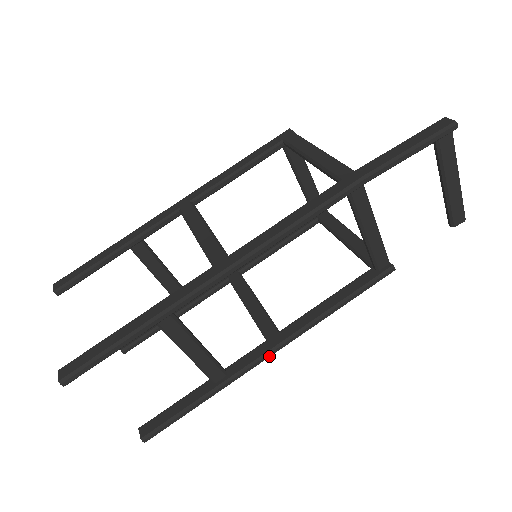
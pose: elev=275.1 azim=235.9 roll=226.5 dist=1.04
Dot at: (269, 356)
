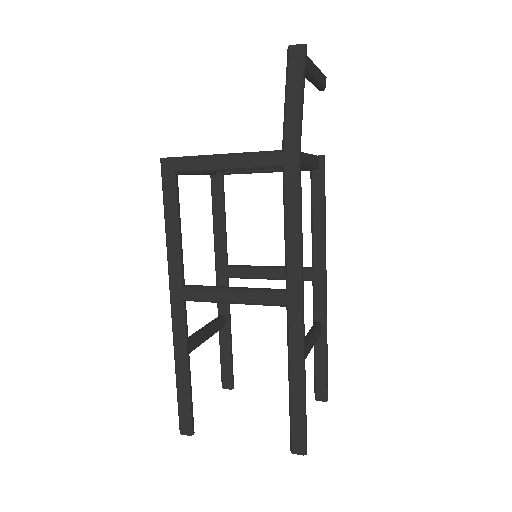
Dot at: (326, 286)
